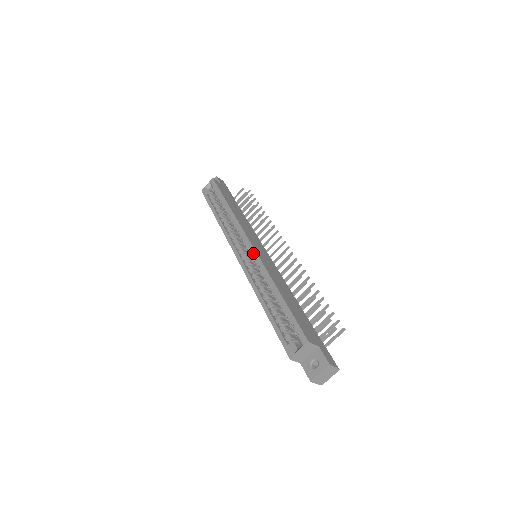
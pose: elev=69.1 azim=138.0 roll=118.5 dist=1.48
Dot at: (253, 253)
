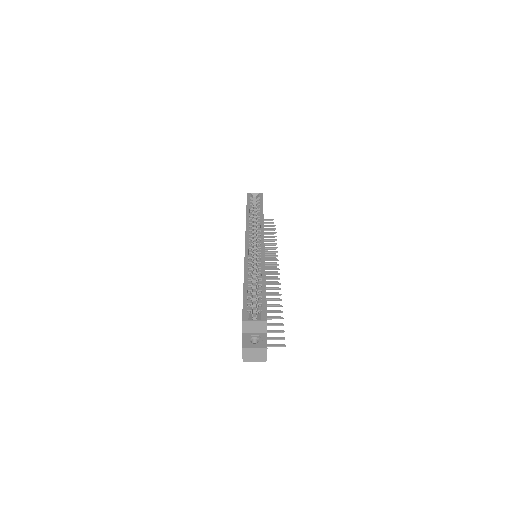
Dot at: (262, 248)
